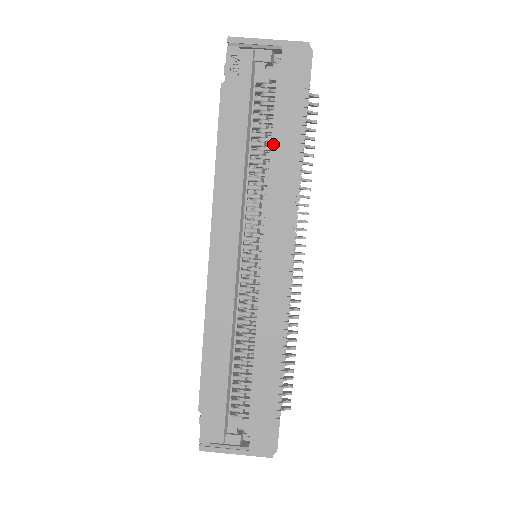
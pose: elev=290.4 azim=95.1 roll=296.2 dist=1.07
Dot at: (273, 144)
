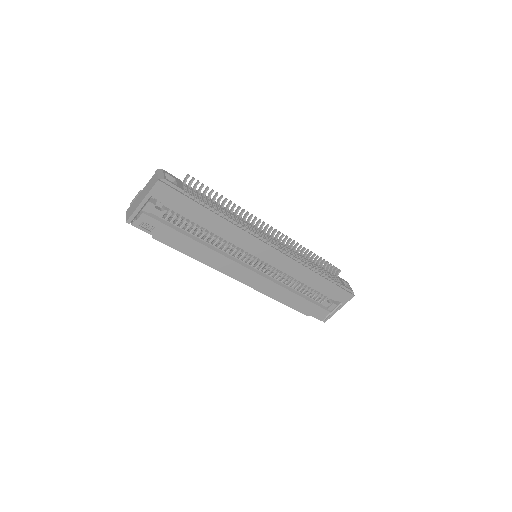
Dot at: (205, 228)
